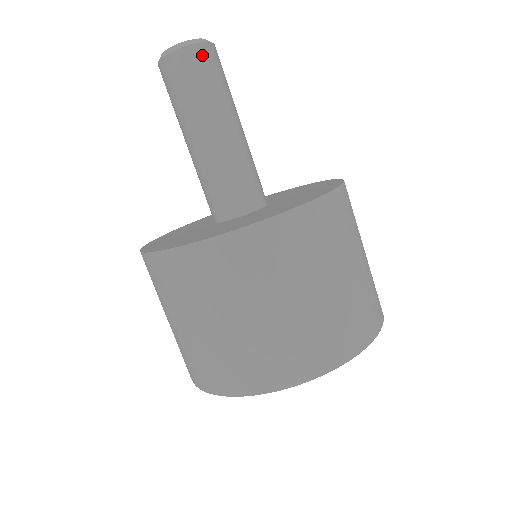
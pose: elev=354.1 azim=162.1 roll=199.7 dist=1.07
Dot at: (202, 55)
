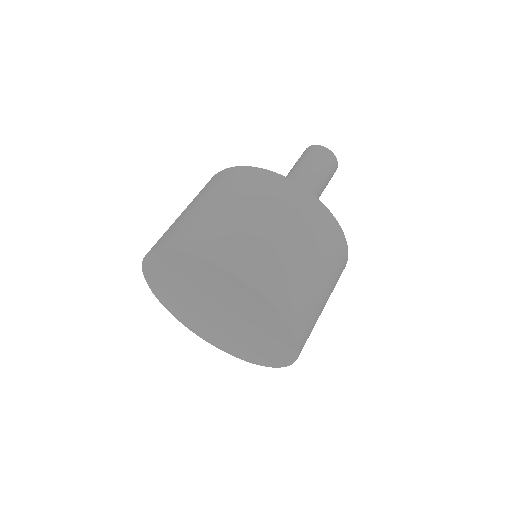
Dot at: (329, 156)
